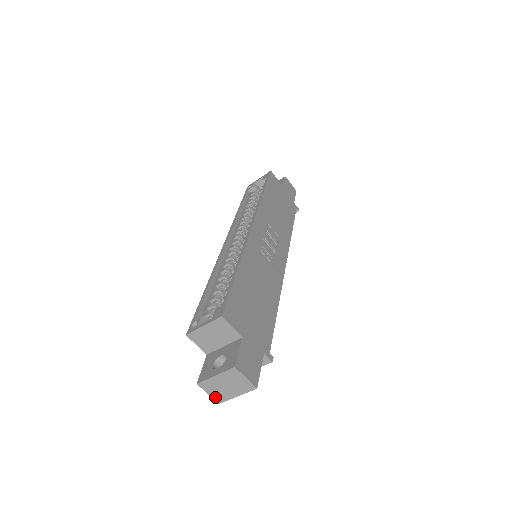
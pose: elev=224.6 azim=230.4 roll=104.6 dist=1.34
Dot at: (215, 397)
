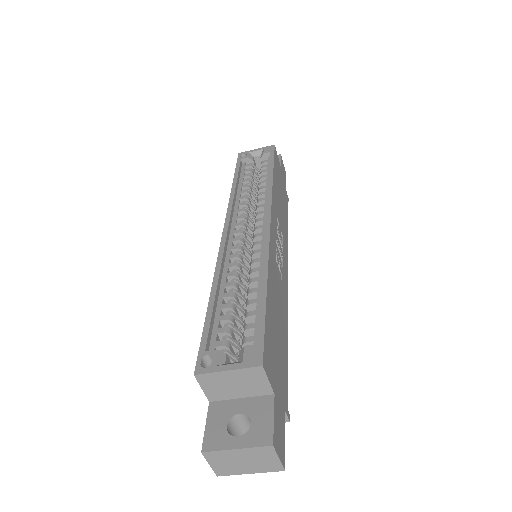
Dot at: (217, 469)
